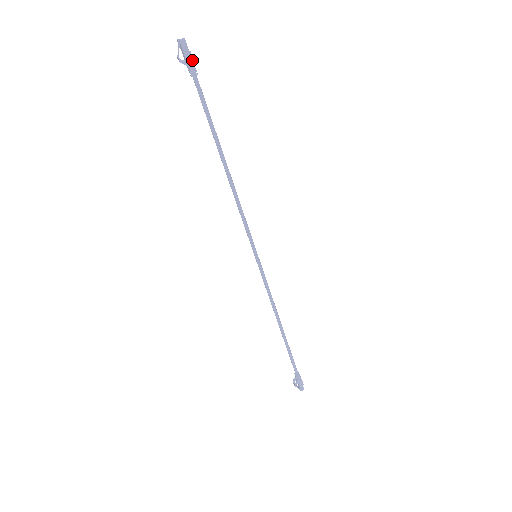
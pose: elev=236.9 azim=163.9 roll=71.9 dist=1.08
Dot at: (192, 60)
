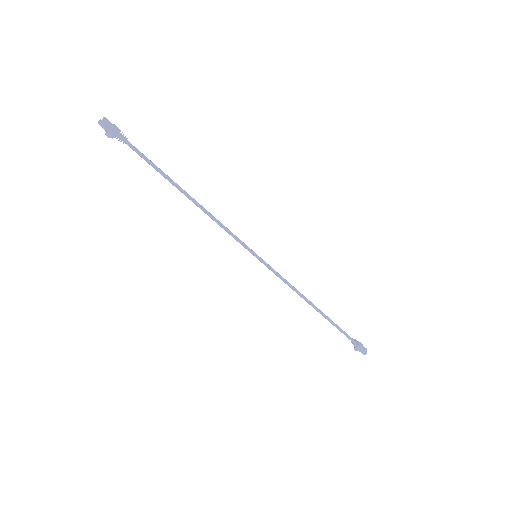
Dot at: (115, 133)
